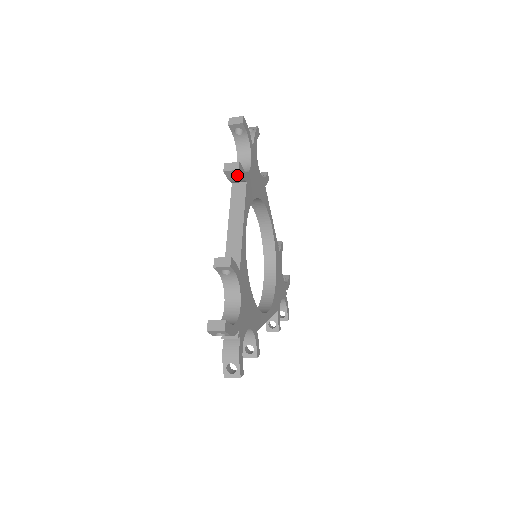
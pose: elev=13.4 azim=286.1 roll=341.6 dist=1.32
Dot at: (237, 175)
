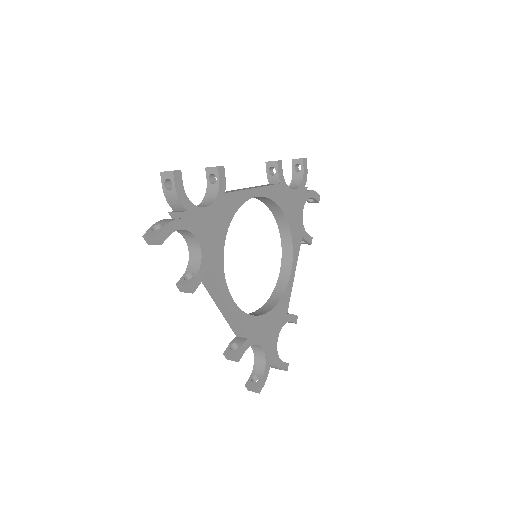
Dot at: occluded
